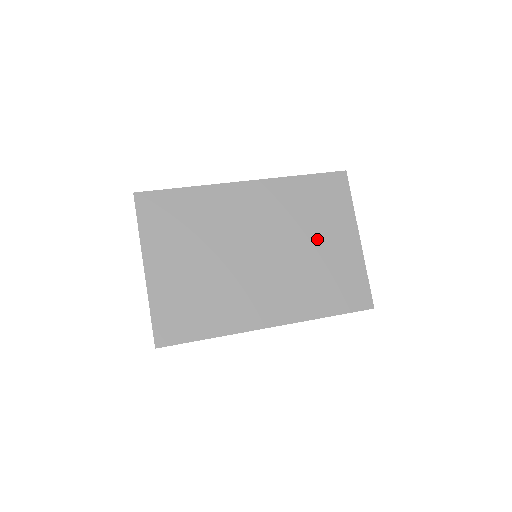
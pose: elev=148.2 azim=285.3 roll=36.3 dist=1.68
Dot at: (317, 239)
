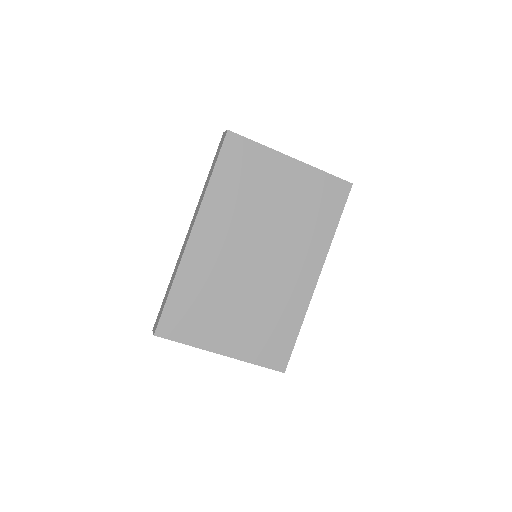
Dot at: (273, 198)
